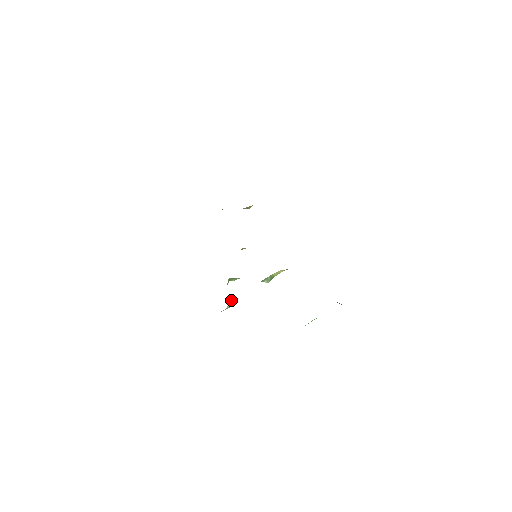
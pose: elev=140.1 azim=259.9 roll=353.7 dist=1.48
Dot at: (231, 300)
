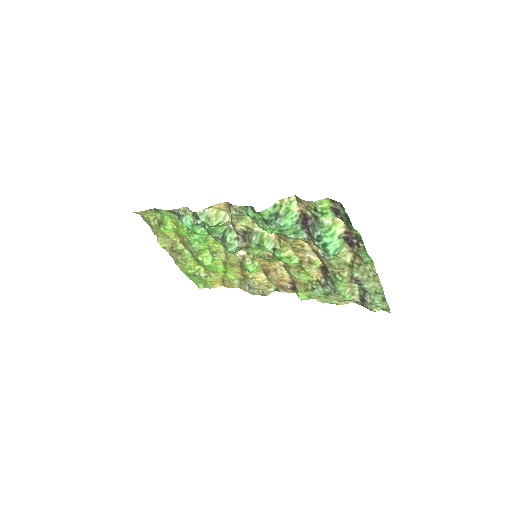
Dot at: (221, 211)
